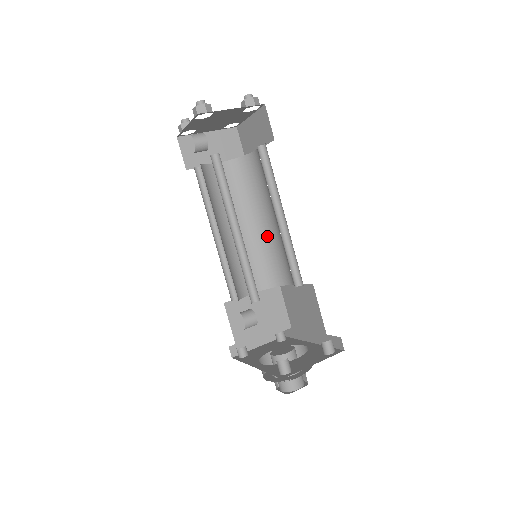
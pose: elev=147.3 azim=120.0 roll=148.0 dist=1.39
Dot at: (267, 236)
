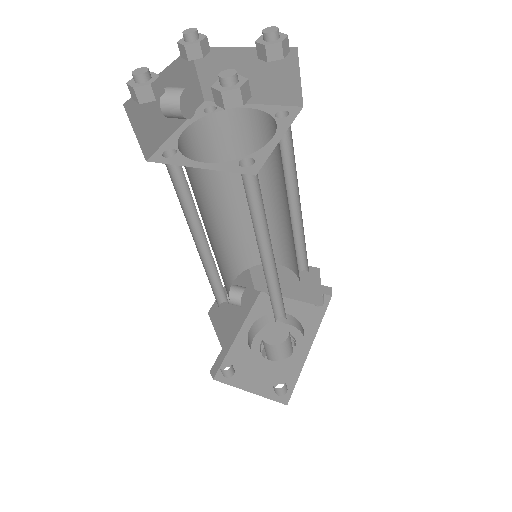
Dot at: occluded
